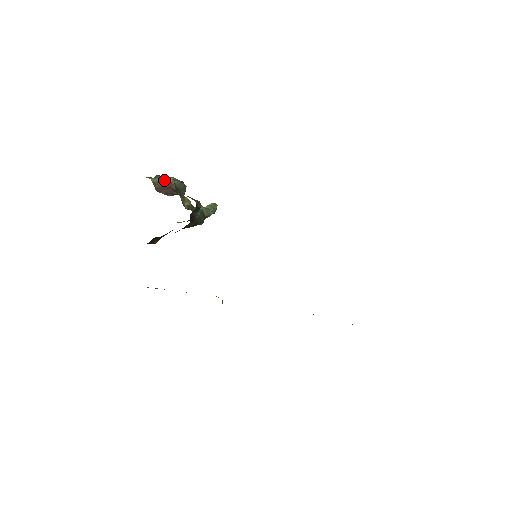
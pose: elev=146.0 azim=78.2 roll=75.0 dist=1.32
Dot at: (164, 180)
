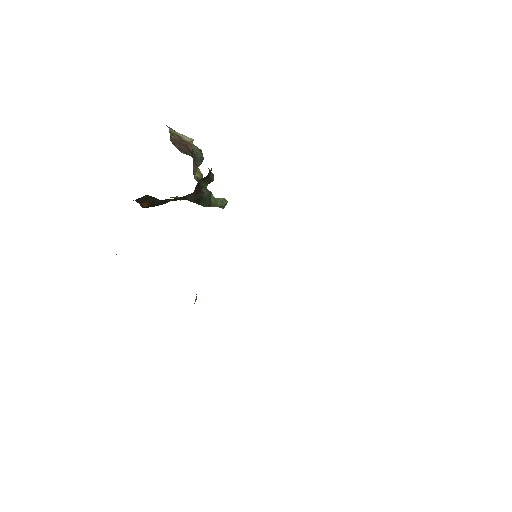
Dot at: (183, 136)
